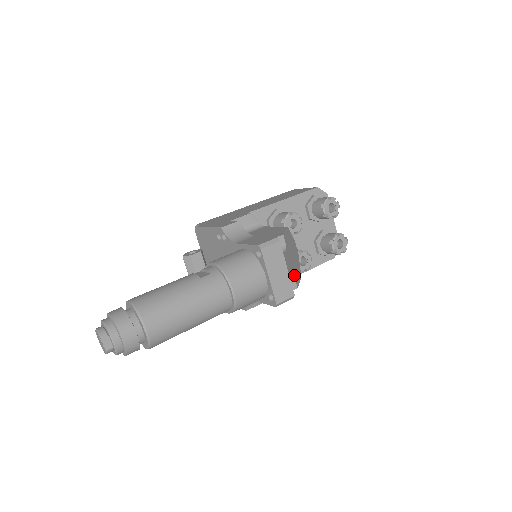
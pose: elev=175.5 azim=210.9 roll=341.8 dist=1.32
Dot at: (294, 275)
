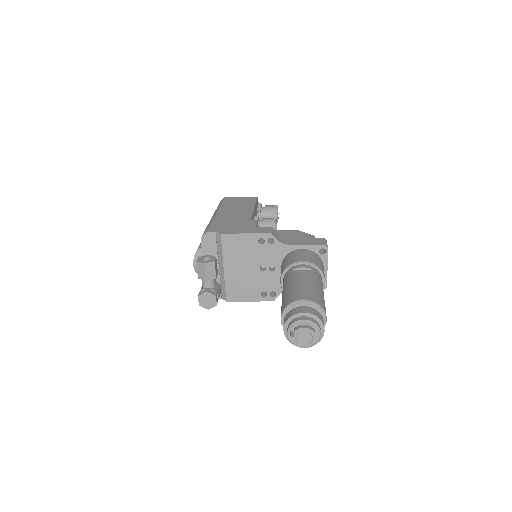
Dot at: occluded
